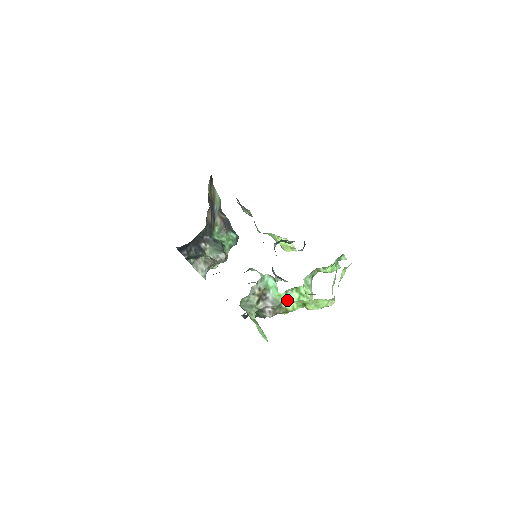
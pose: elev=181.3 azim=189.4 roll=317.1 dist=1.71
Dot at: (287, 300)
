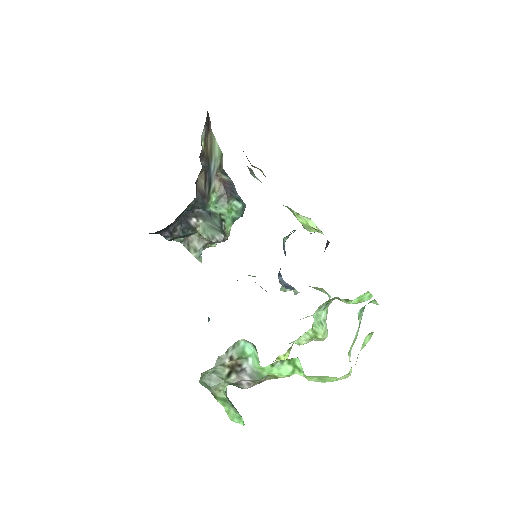
Dot at: (274, 373)
